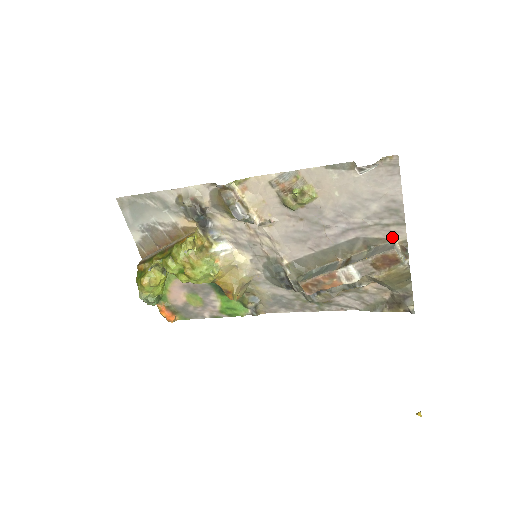
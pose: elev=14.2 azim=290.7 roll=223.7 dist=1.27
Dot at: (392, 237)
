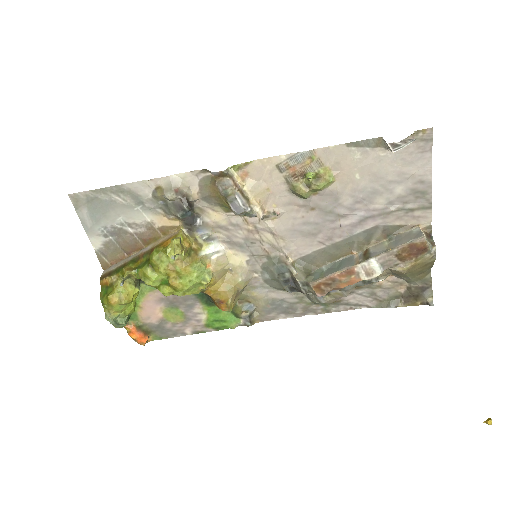
Dot at: (415, 223)
